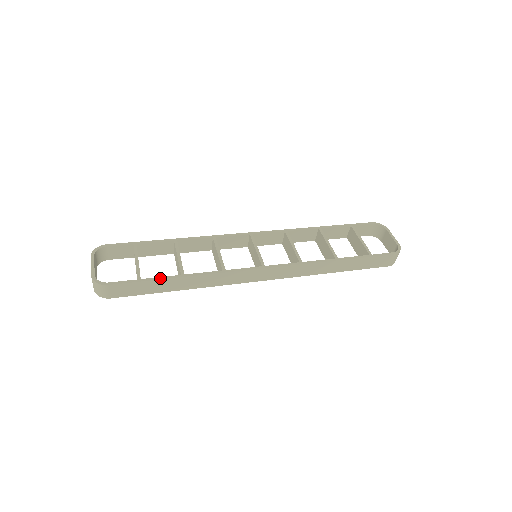
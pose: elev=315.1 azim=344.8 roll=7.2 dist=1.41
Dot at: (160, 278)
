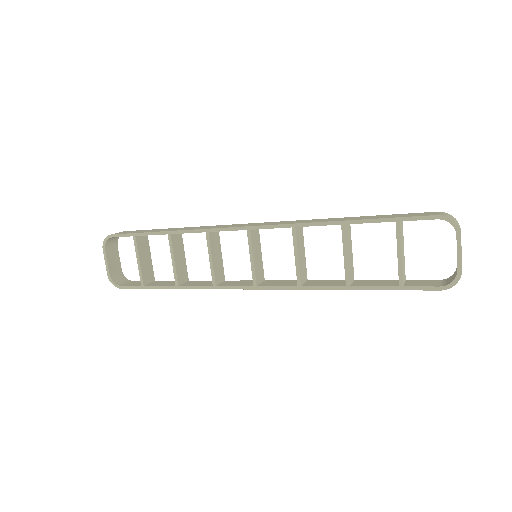
Dot at: (158, 288)
